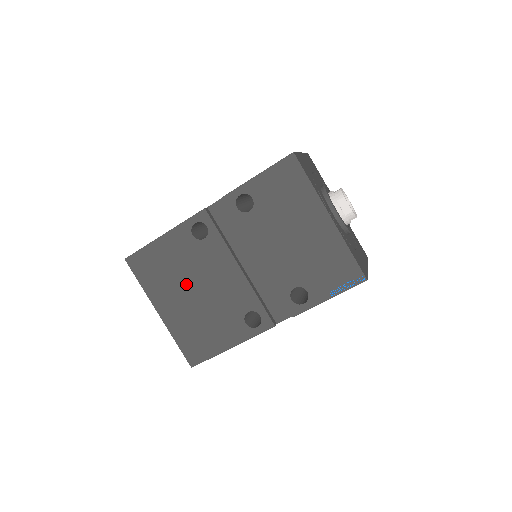
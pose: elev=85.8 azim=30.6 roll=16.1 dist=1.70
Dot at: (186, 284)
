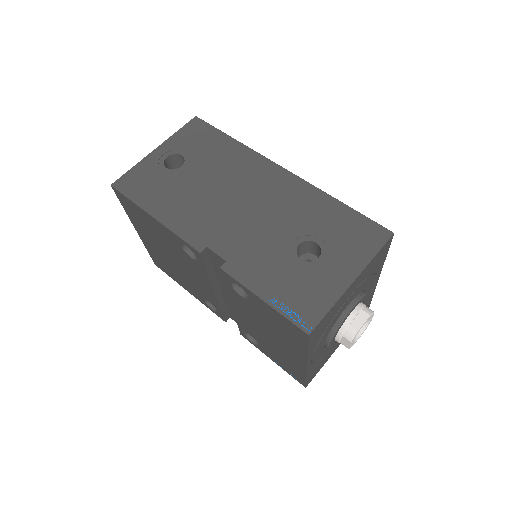
Dot at: (165, 249)
